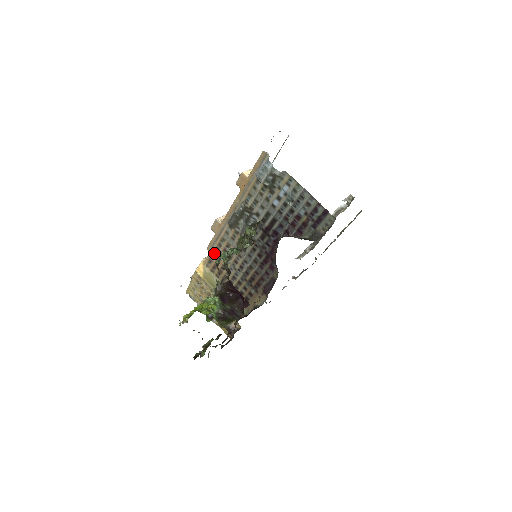
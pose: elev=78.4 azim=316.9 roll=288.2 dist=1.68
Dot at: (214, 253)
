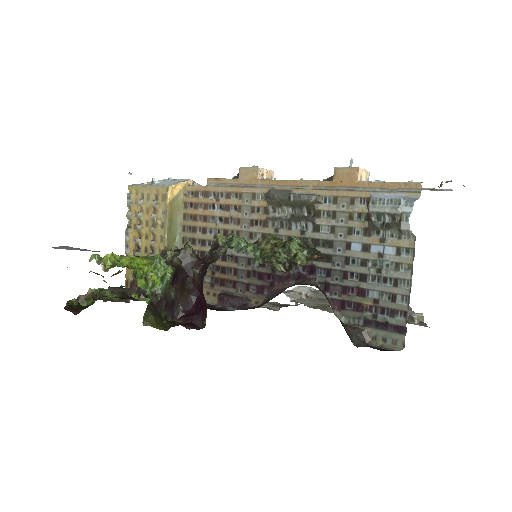
Dot at: (211, 193)
